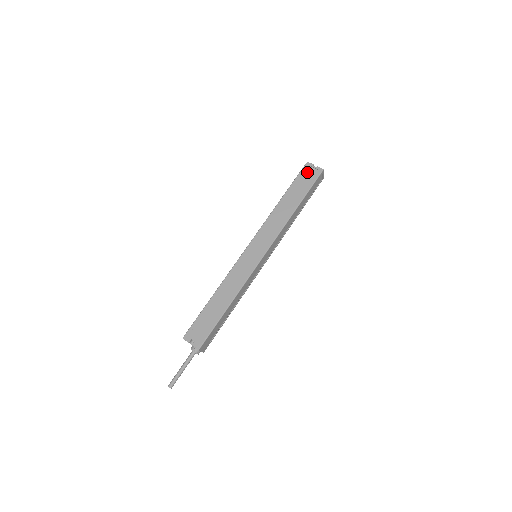
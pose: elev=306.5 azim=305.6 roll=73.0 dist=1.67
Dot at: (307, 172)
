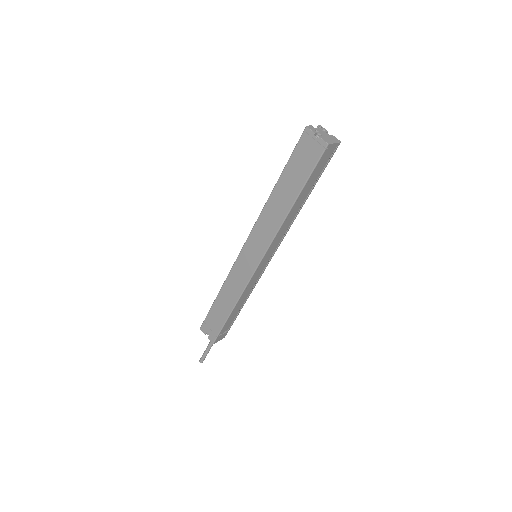
Dot at: (305, 147)
